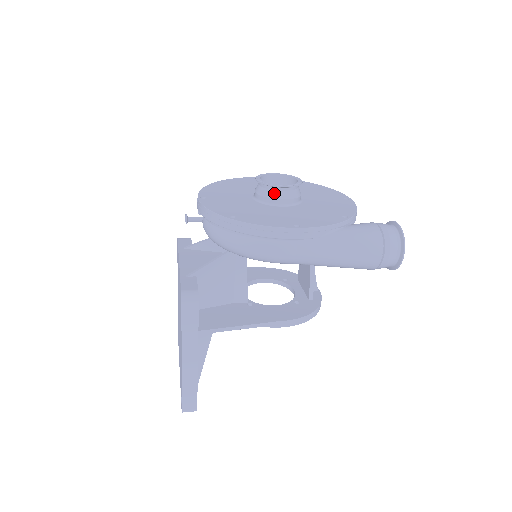
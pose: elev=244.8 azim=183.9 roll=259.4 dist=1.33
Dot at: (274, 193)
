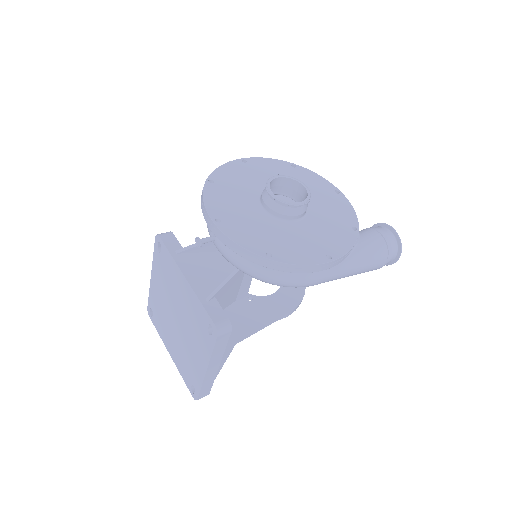
Dot at: (291, 210)
